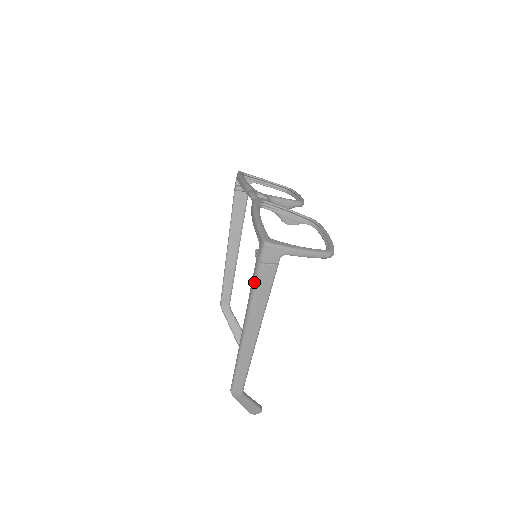
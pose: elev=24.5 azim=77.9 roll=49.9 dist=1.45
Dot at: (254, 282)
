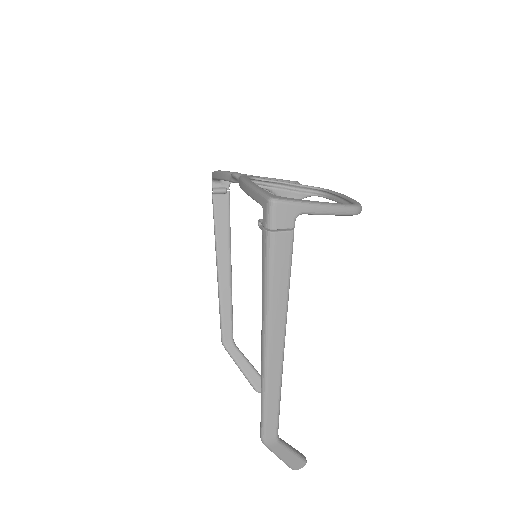
Dot at: (266, 263)
